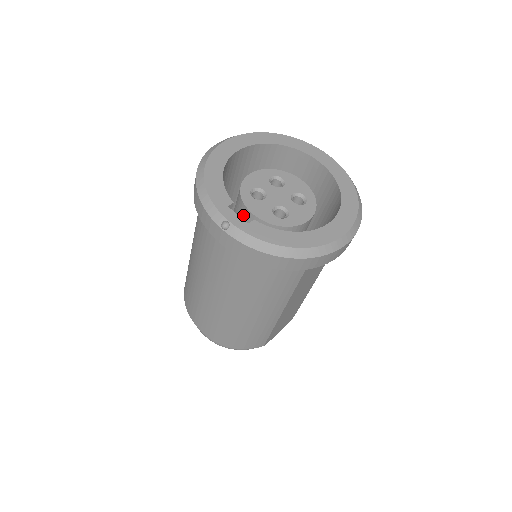
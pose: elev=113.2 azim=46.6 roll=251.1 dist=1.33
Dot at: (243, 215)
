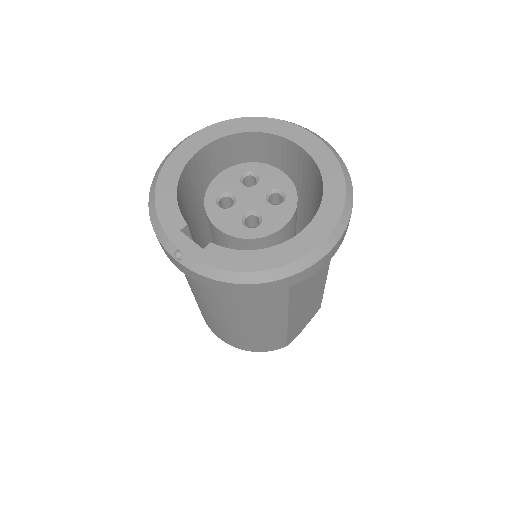
Dot at: (212, 229)
